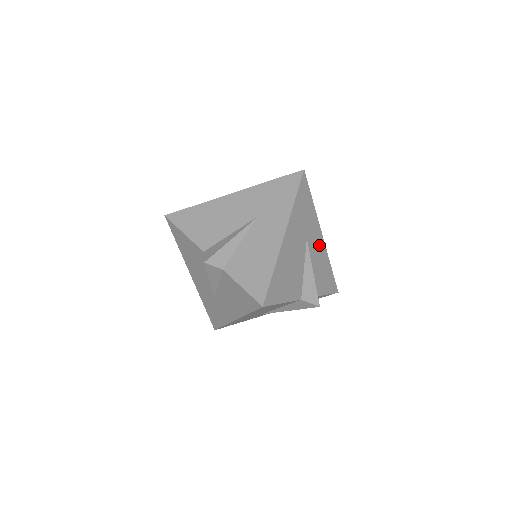
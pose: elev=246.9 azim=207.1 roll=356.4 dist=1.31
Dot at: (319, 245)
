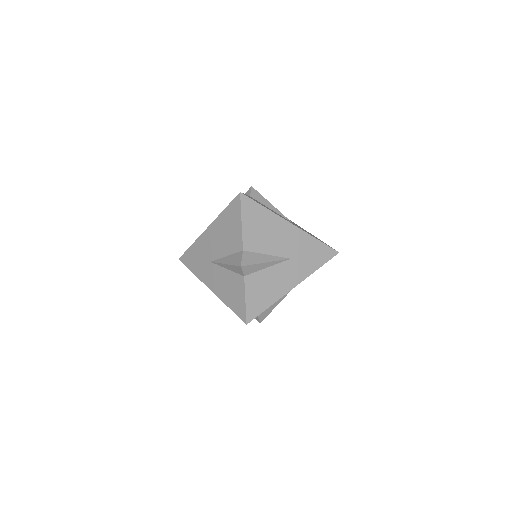
Dot at: occluded
